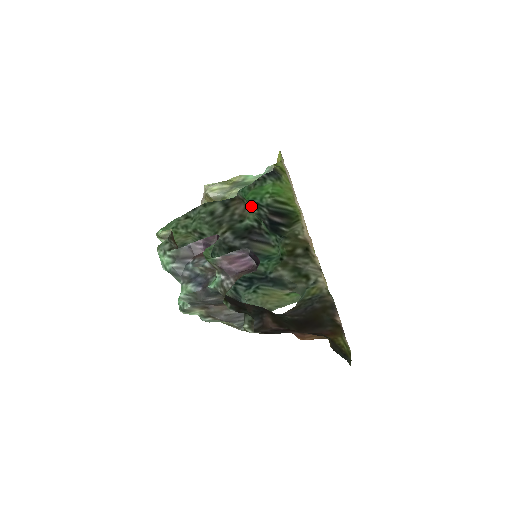
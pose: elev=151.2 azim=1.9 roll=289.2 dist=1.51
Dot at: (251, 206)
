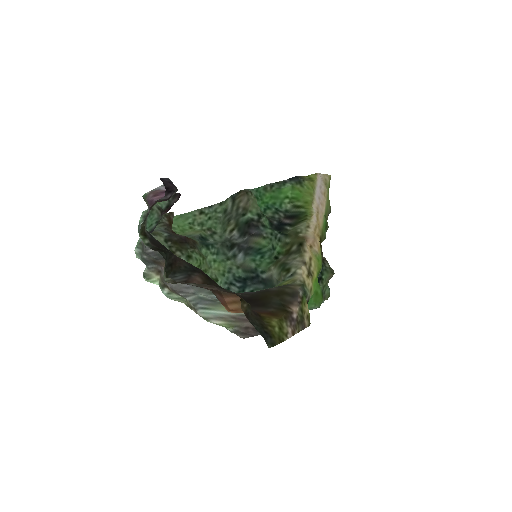
Dot at: (269, 211)
